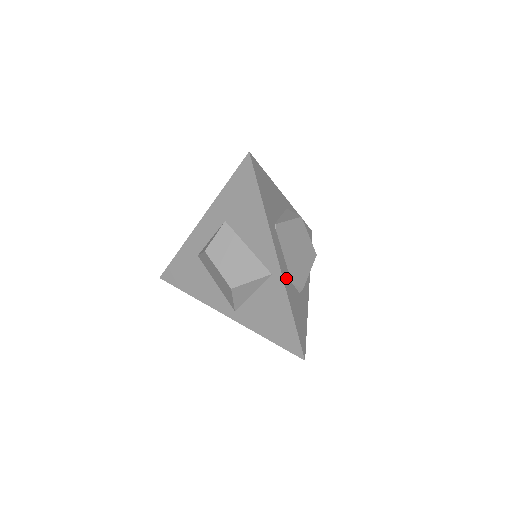
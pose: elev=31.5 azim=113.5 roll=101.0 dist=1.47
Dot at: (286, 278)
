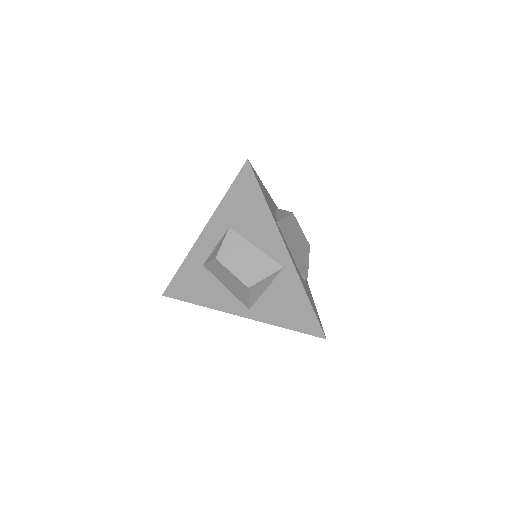
Dot at: (296, 269)
